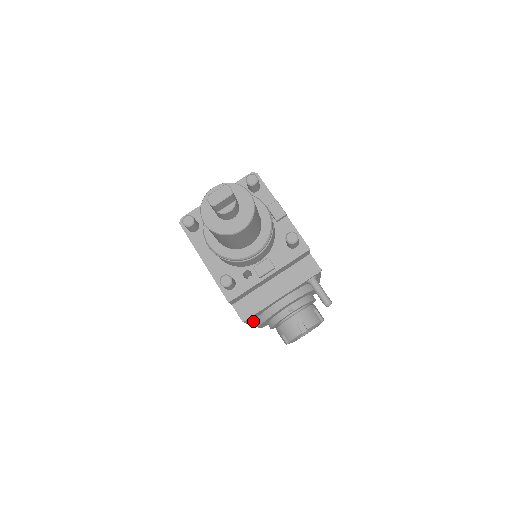
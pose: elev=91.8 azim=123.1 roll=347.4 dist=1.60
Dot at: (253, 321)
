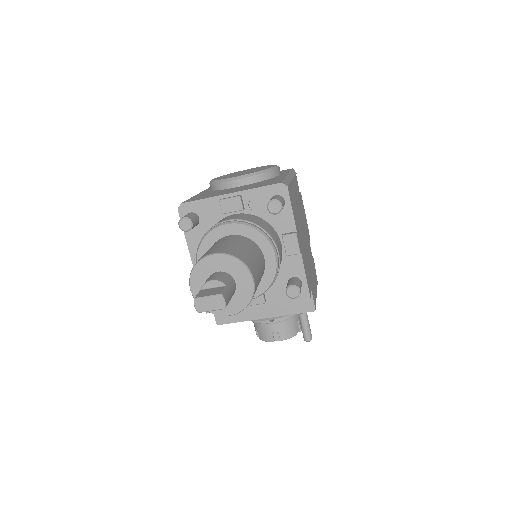
Dot at: occluded
